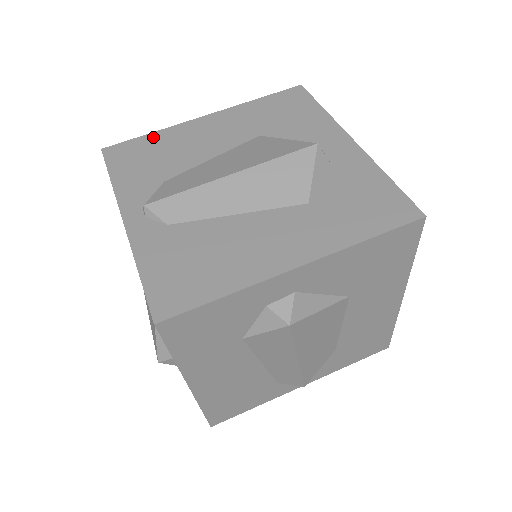
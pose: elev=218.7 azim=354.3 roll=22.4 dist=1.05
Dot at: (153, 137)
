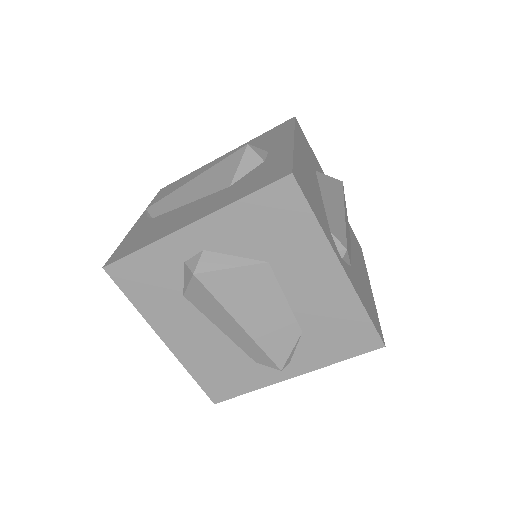
Dot at: (188, 175)
